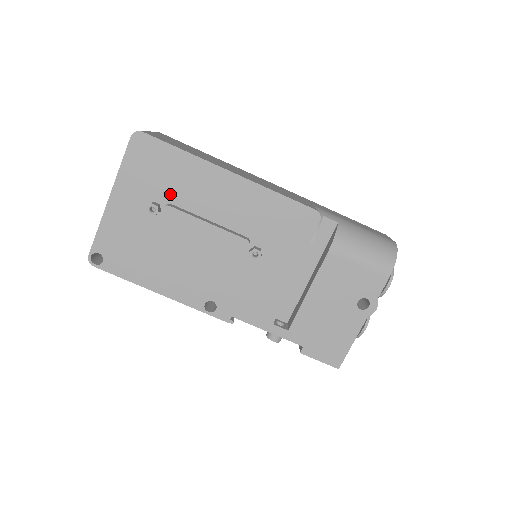
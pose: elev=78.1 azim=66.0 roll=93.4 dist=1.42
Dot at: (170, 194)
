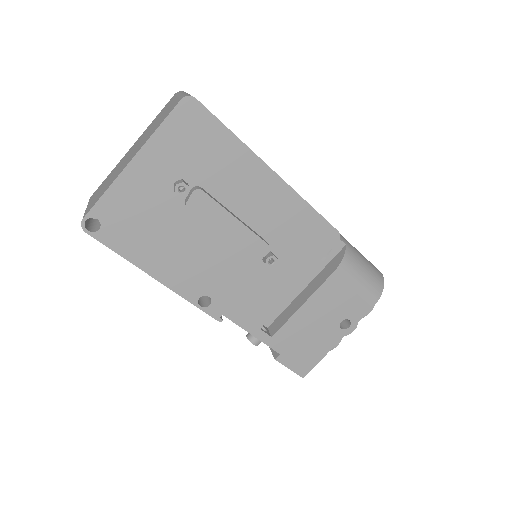
Dot at: (203, 176)
